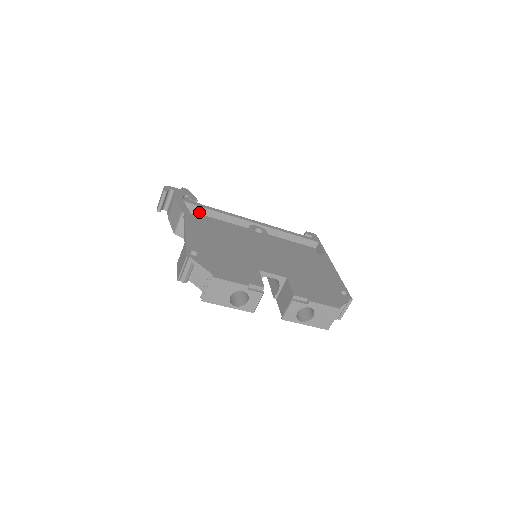
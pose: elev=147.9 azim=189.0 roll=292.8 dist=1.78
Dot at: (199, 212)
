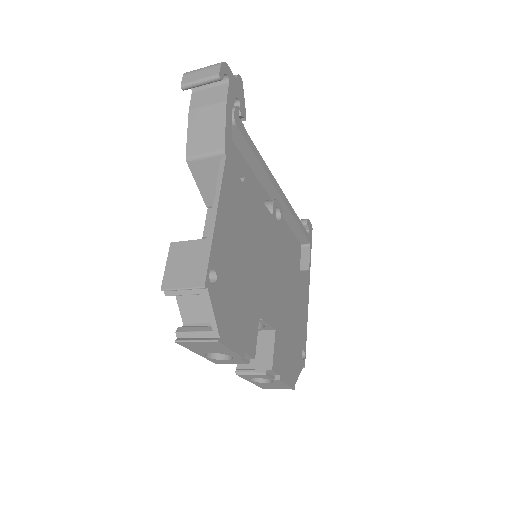
Dot at: (236, 141)
